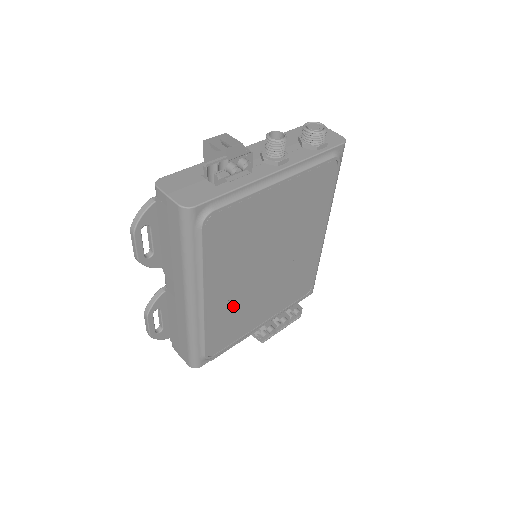
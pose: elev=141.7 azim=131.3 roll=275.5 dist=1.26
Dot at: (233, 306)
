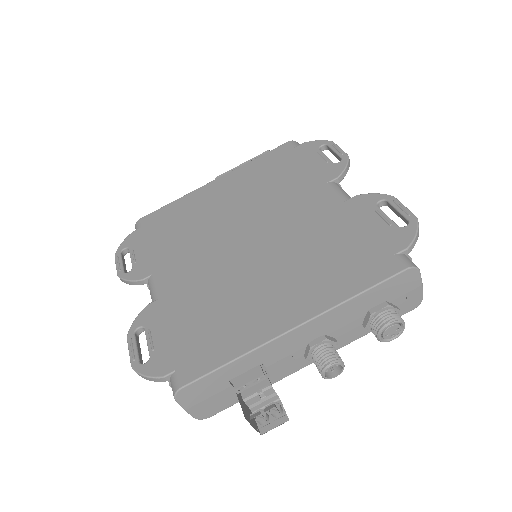
Dot at: occluded
